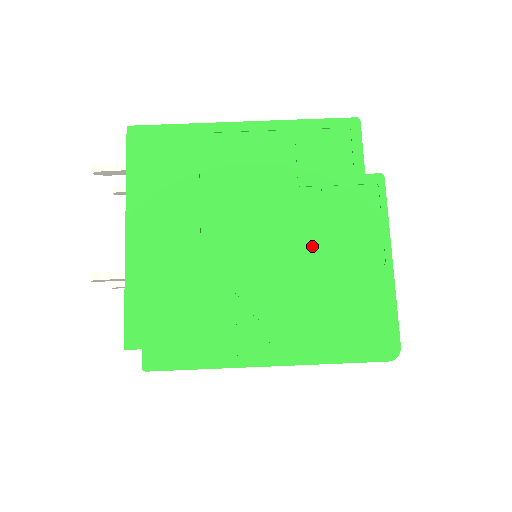
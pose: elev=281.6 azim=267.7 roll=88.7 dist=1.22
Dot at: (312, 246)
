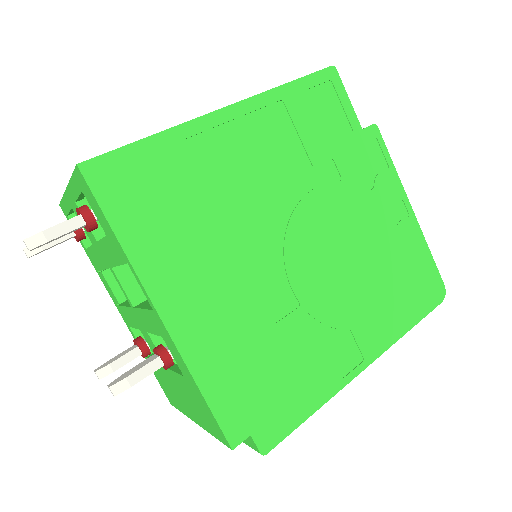
Dot at: (351, 228)
